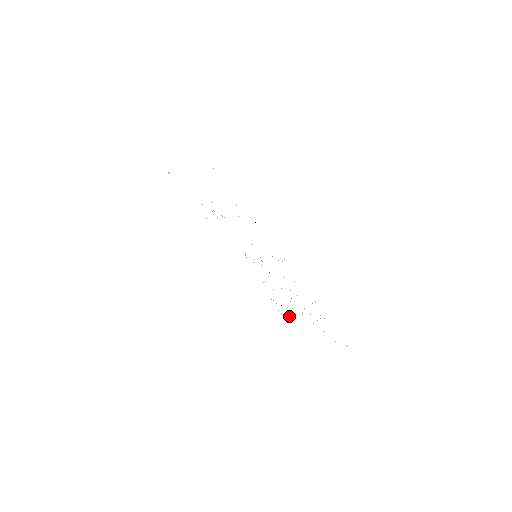
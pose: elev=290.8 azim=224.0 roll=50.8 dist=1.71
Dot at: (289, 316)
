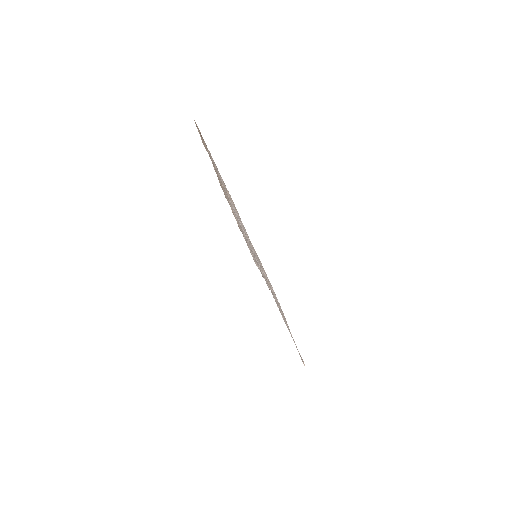
Dot at: occluded
